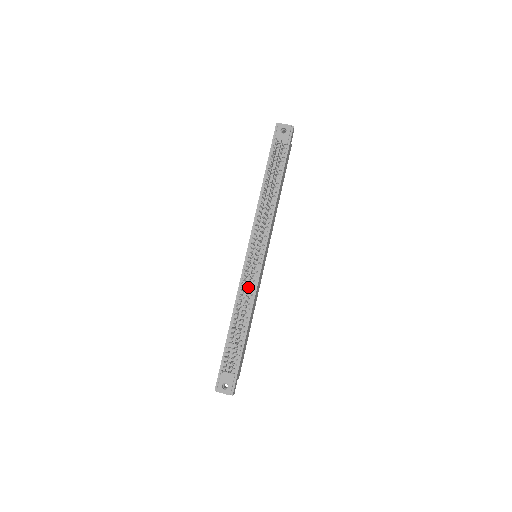
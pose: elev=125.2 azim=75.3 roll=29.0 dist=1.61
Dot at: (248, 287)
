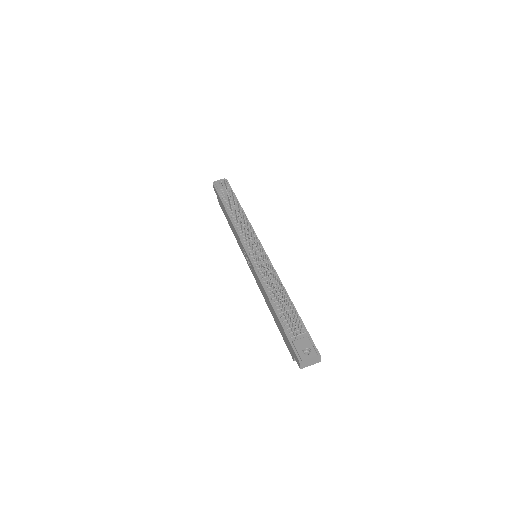
Dot at: (266, 272)
